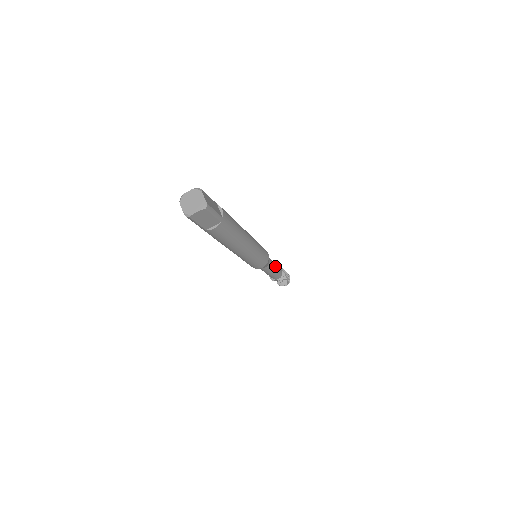
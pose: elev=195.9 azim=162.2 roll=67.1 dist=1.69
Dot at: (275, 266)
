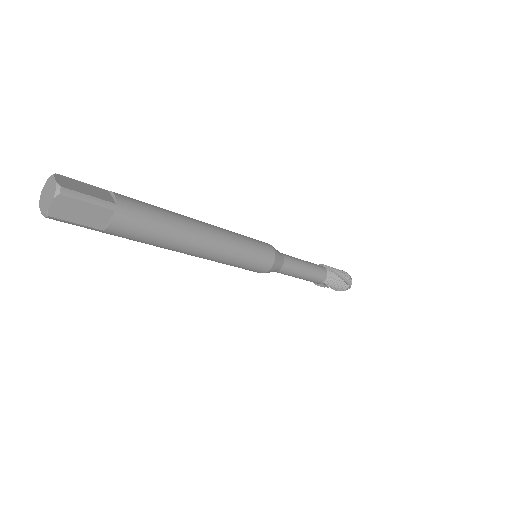
Dot at: (303, 263)
